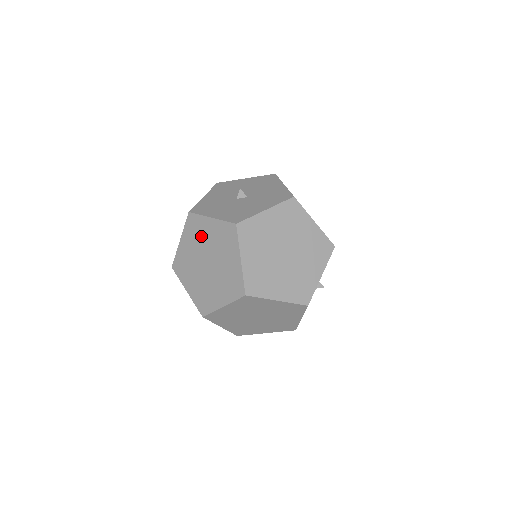
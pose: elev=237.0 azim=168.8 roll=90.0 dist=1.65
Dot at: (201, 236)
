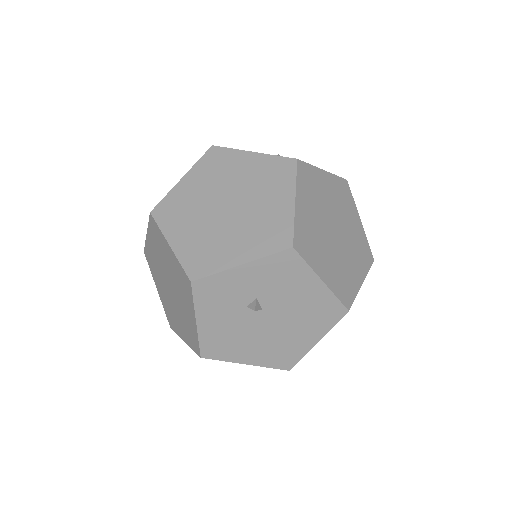
Dot at: occluded
